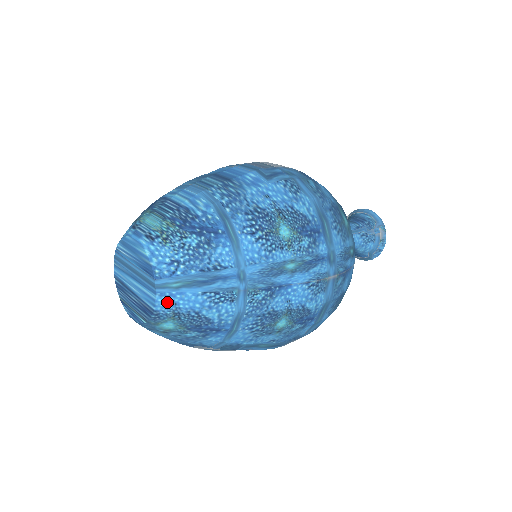
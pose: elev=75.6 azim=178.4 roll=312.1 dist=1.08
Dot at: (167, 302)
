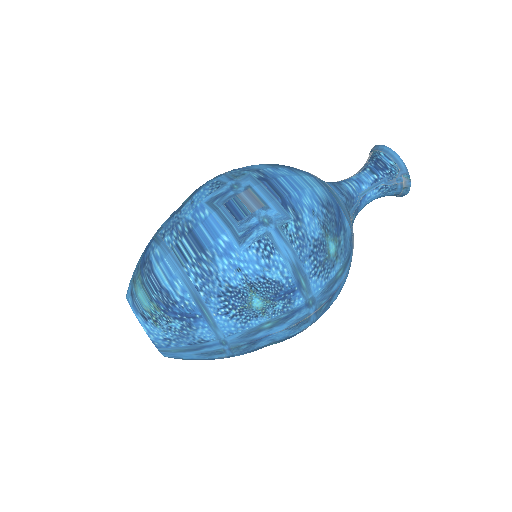
Dot at: (171, 356)
